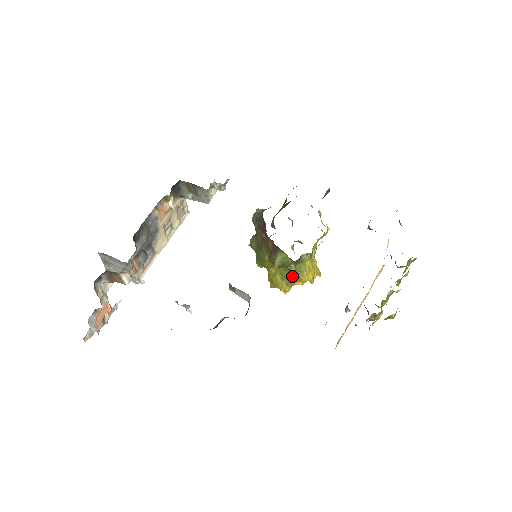
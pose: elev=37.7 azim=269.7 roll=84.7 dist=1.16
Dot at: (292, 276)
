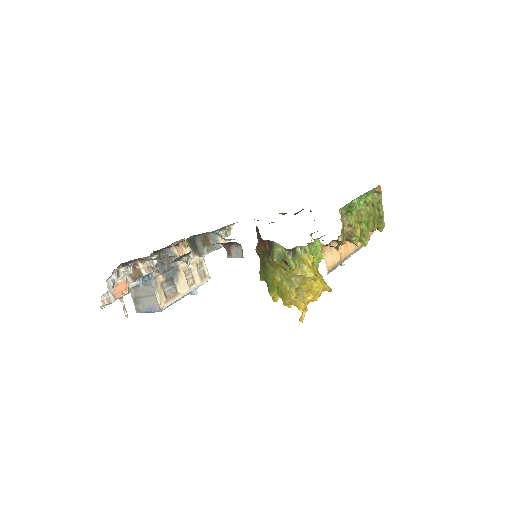
Dot at: (296, 278)
